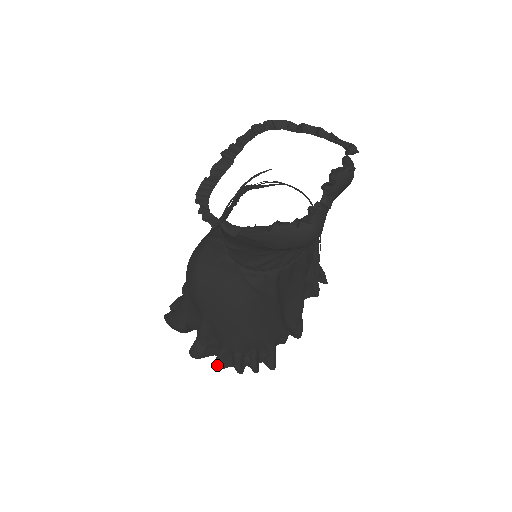
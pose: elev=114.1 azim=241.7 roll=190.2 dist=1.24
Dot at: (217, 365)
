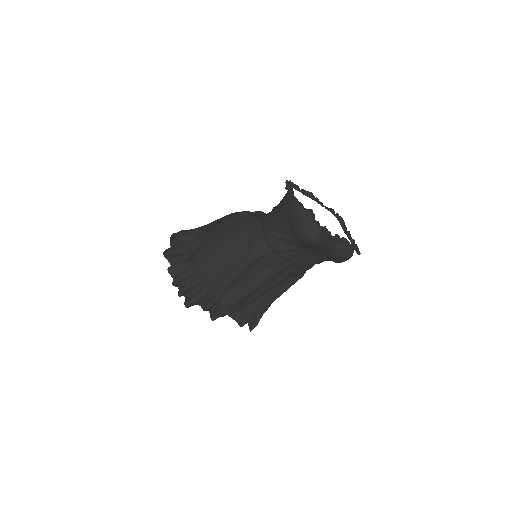
Dot at: (170, 267)
